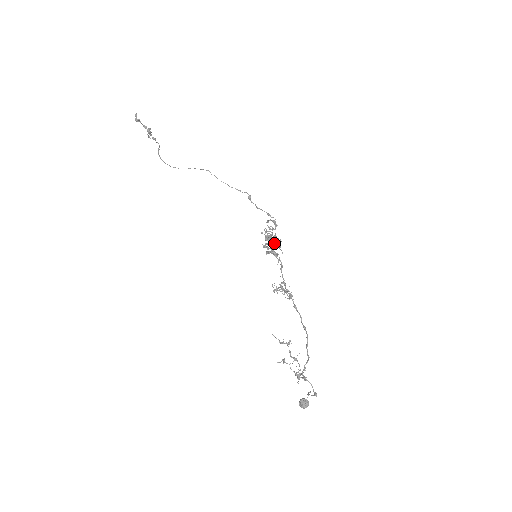
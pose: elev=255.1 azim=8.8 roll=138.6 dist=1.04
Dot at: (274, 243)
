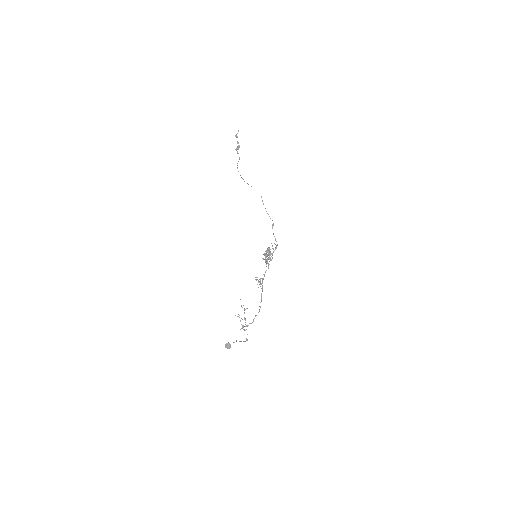
Dot at: (269, 256)
